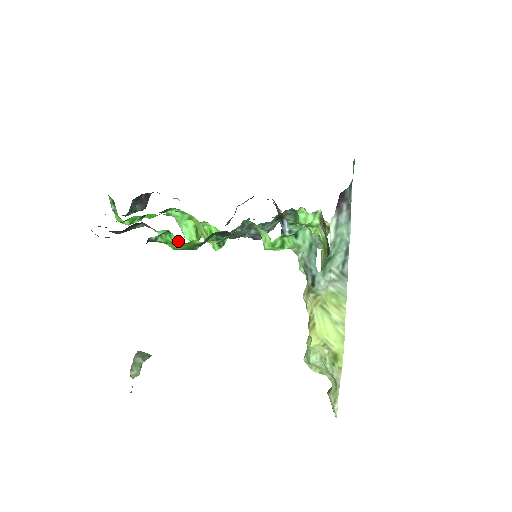
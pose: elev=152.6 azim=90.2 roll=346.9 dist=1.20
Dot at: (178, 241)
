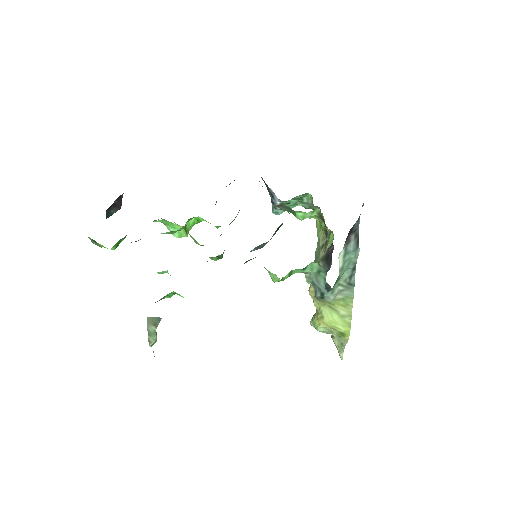
Dot at: occluded
